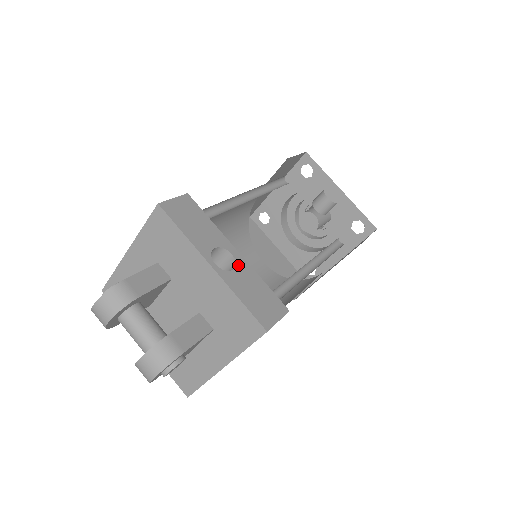
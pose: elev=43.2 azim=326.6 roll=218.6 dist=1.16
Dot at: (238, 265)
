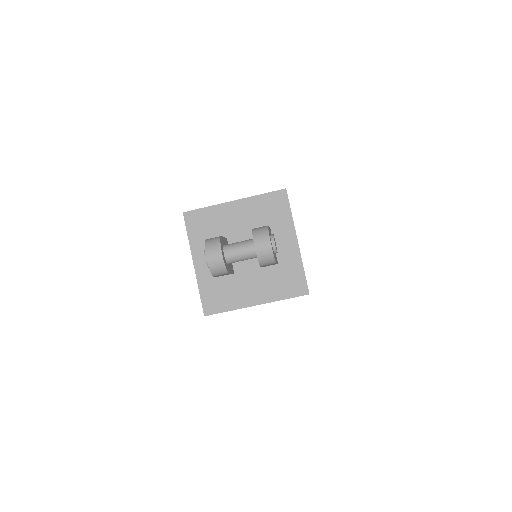
Dot at: occluded
